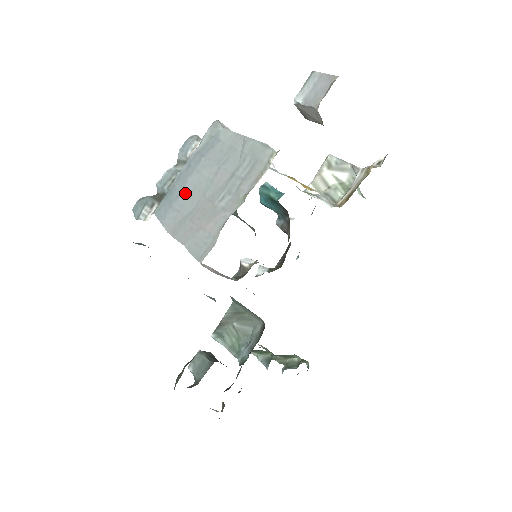
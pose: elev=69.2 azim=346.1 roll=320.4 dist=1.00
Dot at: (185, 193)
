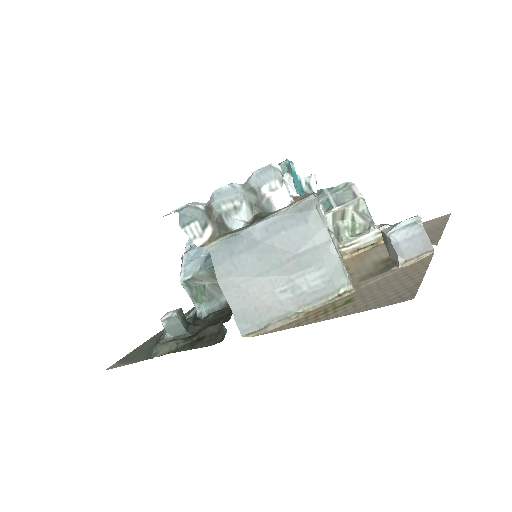
Dot at: (250, 255)
